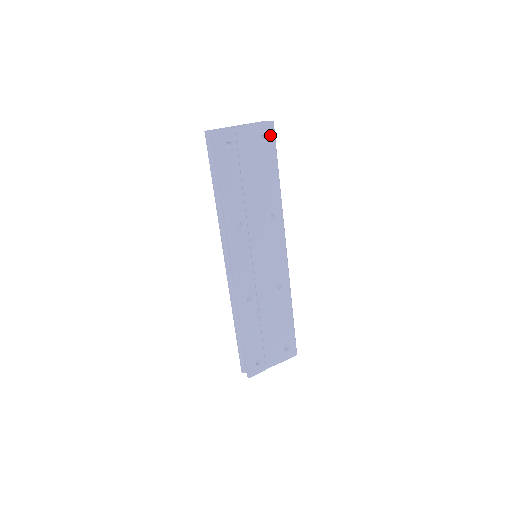
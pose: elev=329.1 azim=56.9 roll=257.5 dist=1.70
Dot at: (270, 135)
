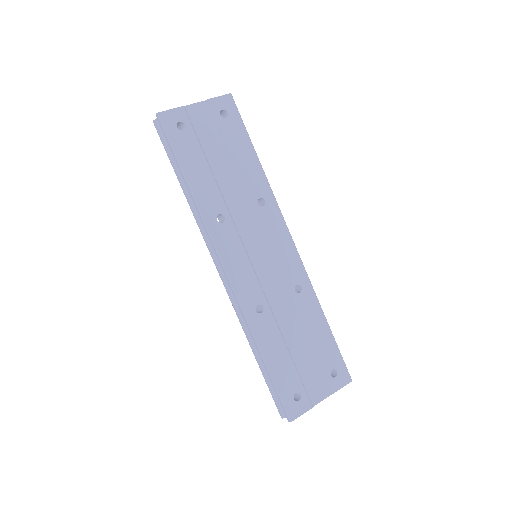
Dot at: (231, 109)
